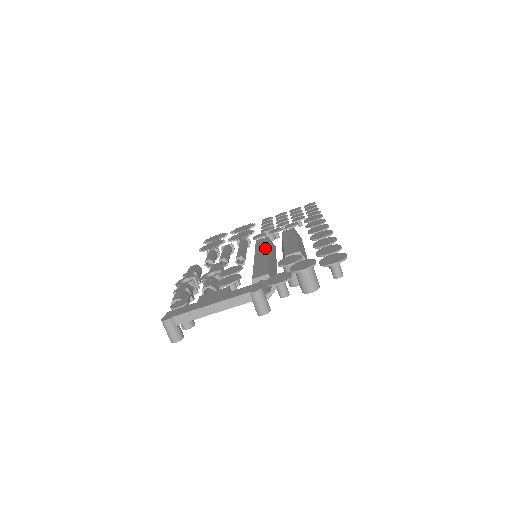
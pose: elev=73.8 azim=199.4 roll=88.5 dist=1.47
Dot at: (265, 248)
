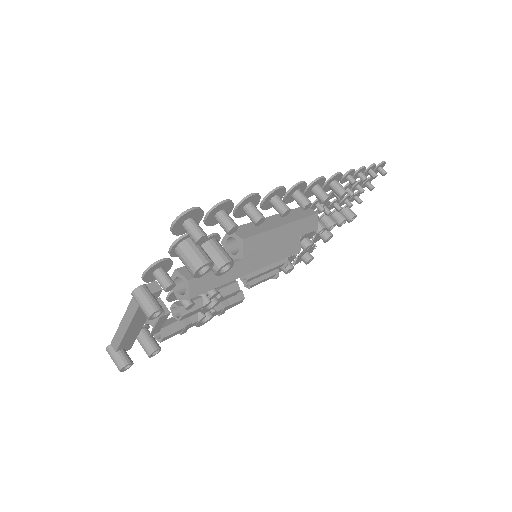
Dot at: occluded
